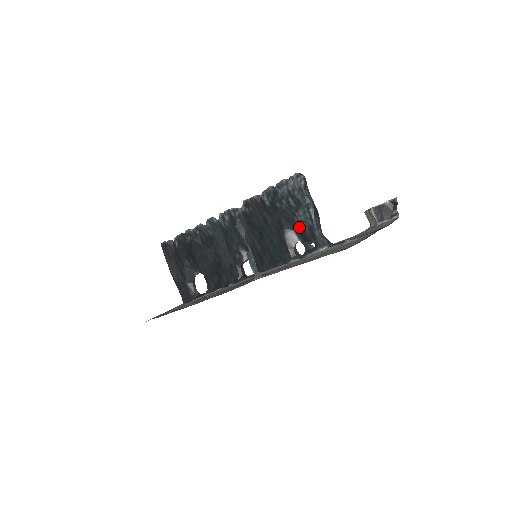
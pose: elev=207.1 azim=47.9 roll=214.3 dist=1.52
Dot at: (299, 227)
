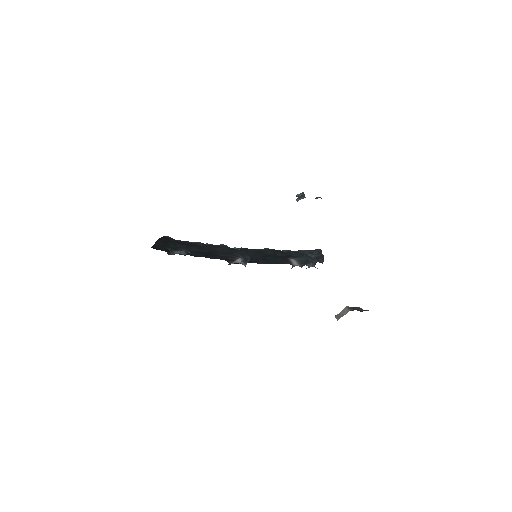
Dot at: (306, 257)
